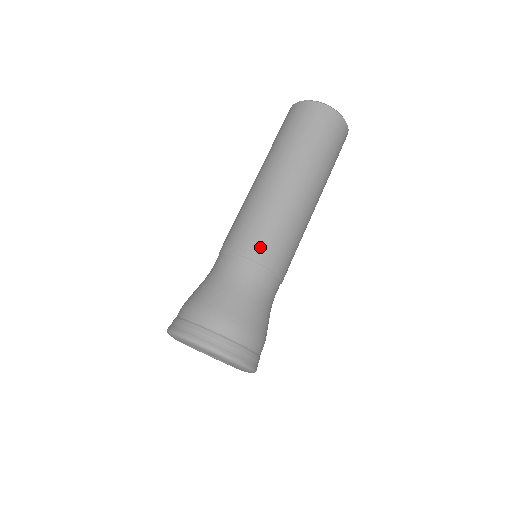
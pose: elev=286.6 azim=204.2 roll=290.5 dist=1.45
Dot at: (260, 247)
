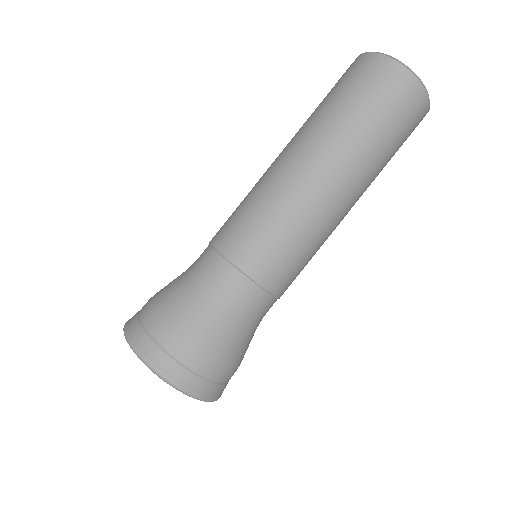
Dot at: (287, 281)
